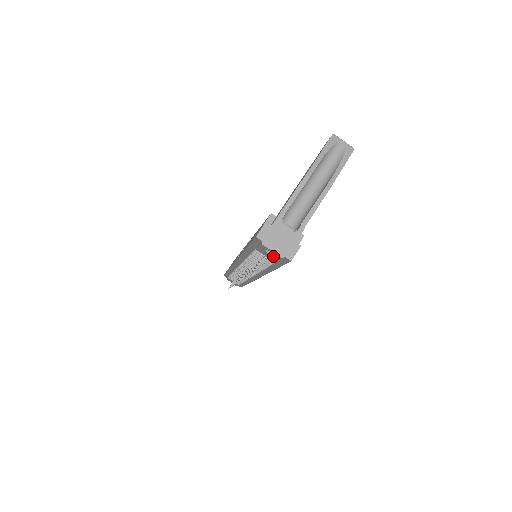
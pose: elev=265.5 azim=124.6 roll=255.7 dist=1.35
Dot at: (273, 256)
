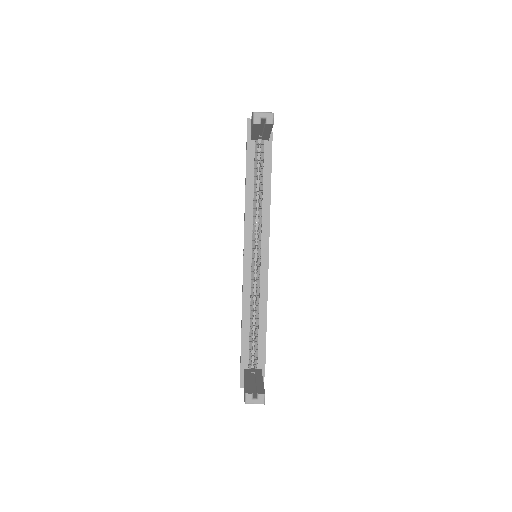
Dot at: occluded
